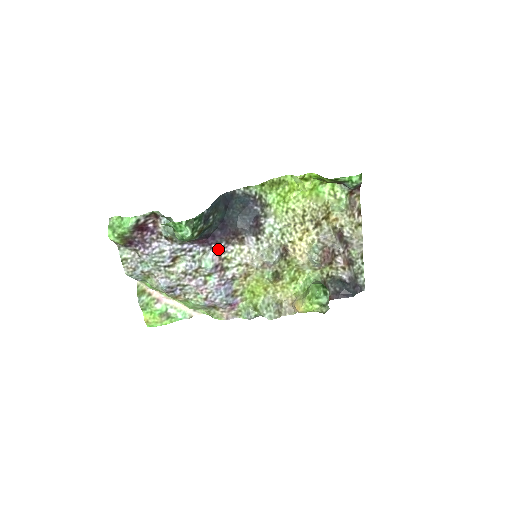
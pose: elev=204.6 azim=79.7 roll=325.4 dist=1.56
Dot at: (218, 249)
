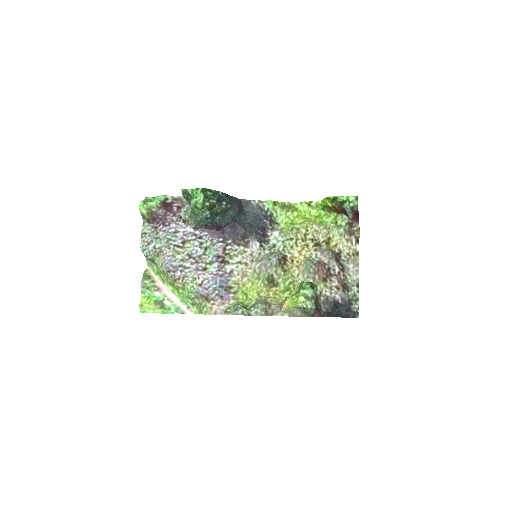
Dot at: (224, 244)
